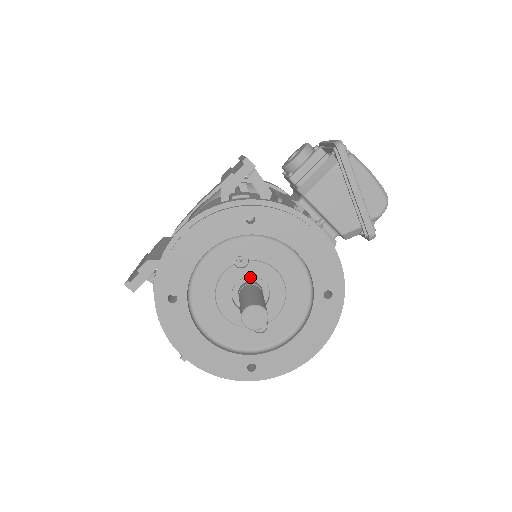
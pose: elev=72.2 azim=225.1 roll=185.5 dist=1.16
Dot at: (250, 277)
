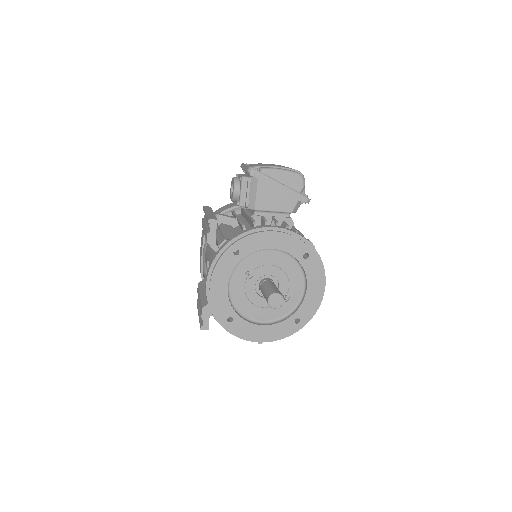
Dot at: (260, 278)
